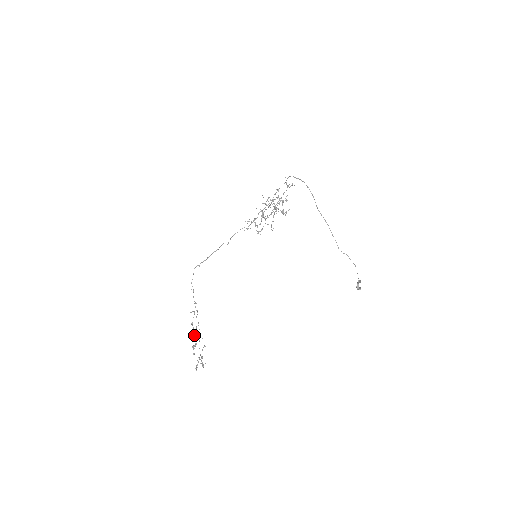
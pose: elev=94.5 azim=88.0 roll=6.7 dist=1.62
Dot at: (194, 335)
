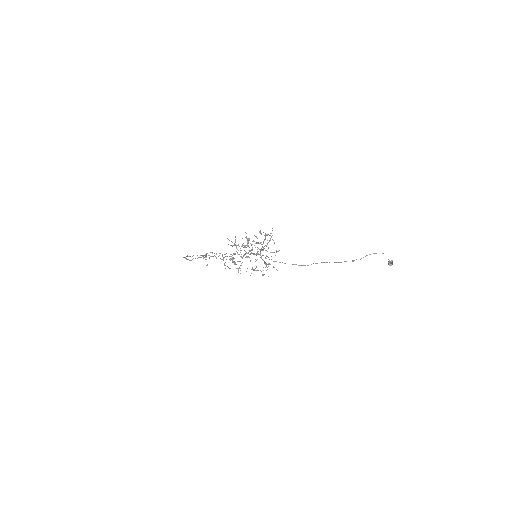
Dot at: occluded
